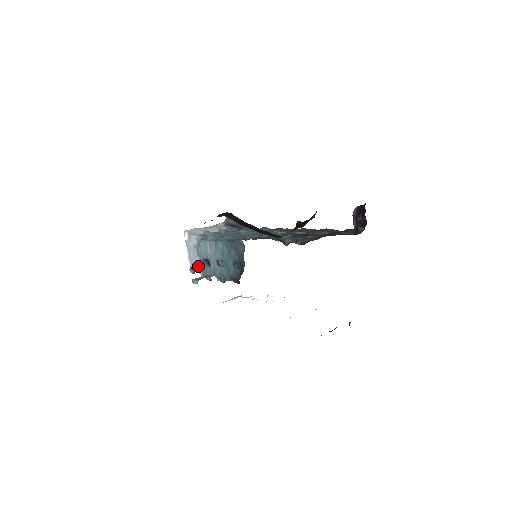
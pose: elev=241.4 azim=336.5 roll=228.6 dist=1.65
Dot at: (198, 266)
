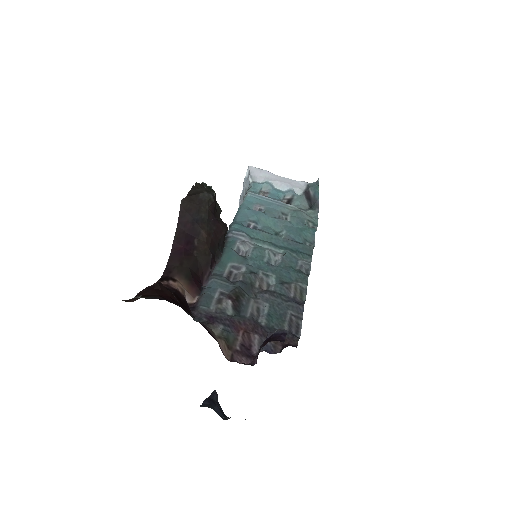
Dot at: occluded
